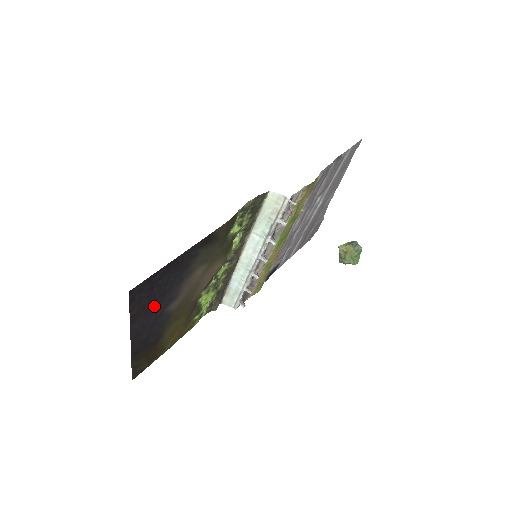
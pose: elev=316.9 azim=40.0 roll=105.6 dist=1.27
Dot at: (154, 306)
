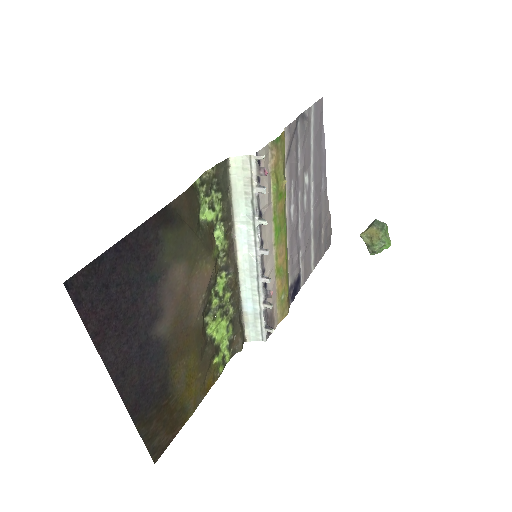
Dot at: (127, 323)
